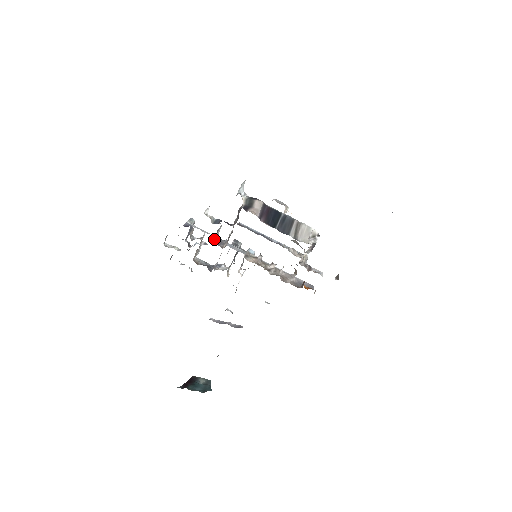
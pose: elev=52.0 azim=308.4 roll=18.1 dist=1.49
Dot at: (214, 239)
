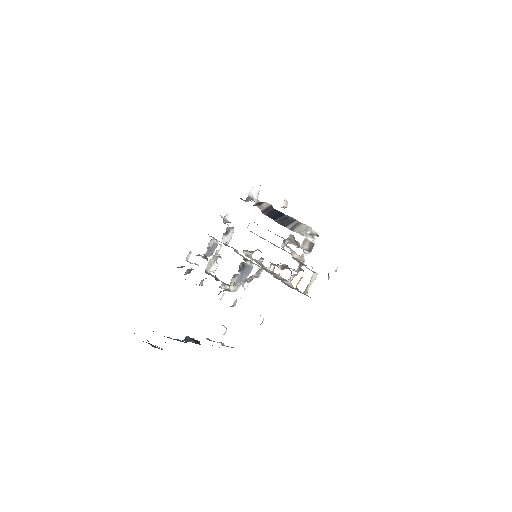
Dot at: (224, 241)
